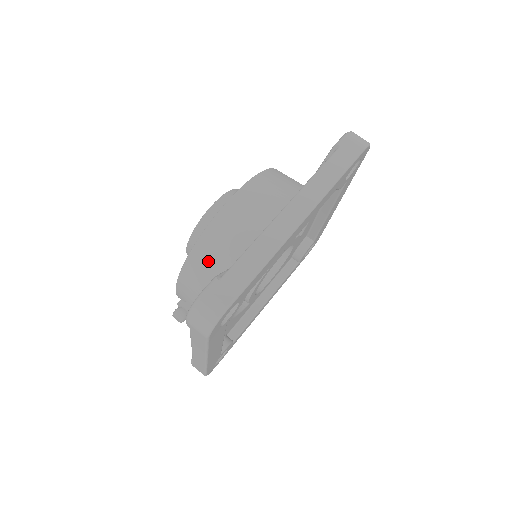
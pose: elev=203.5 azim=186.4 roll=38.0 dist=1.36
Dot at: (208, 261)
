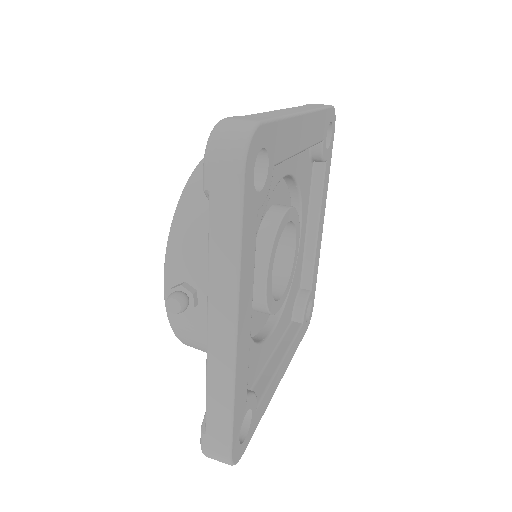
Dot at: occluded
